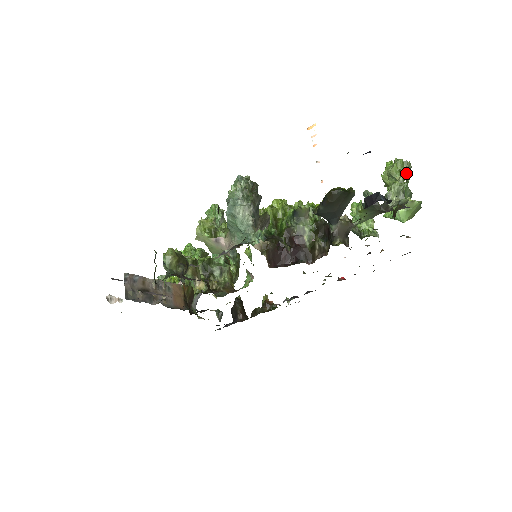
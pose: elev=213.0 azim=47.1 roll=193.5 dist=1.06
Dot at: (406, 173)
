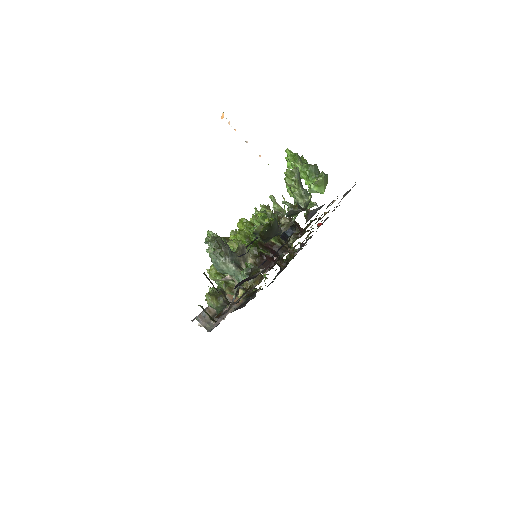
Dot at: (297, 181)
